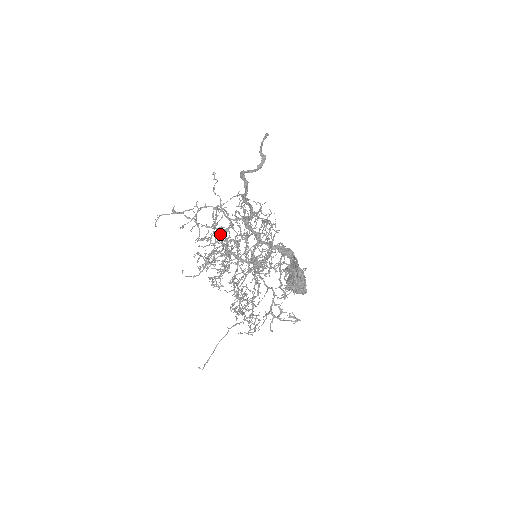
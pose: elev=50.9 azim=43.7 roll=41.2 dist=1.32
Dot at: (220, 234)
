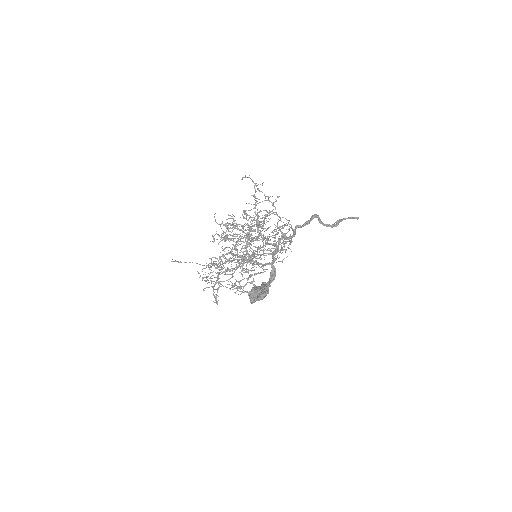
Dot at: (255, 224)
